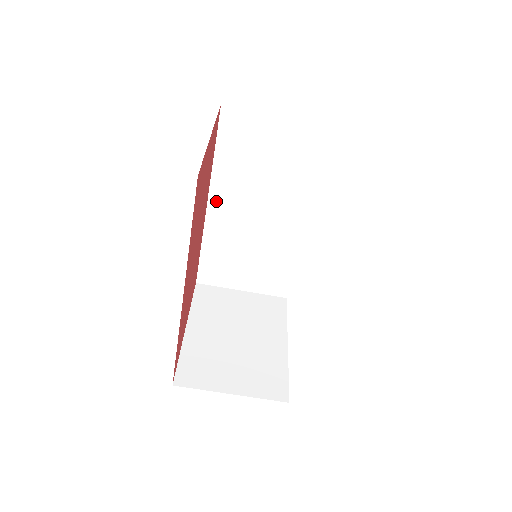
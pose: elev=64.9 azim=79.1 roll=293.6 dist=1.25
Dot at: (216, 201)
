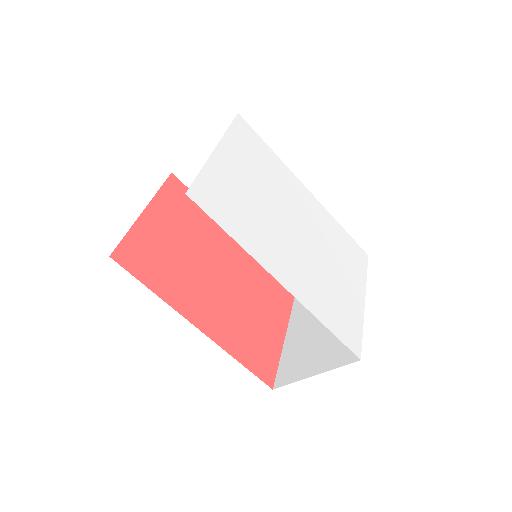
Dot at: occluded
